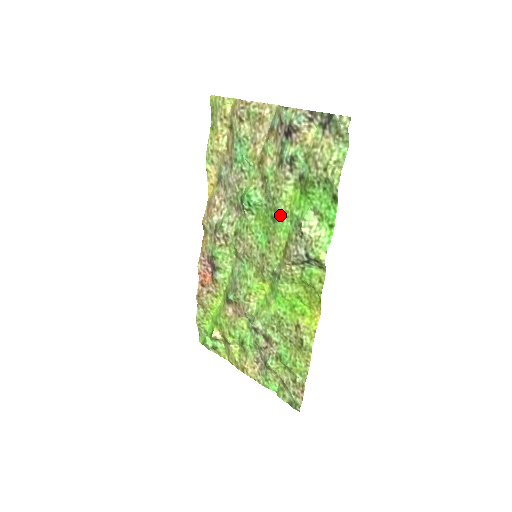
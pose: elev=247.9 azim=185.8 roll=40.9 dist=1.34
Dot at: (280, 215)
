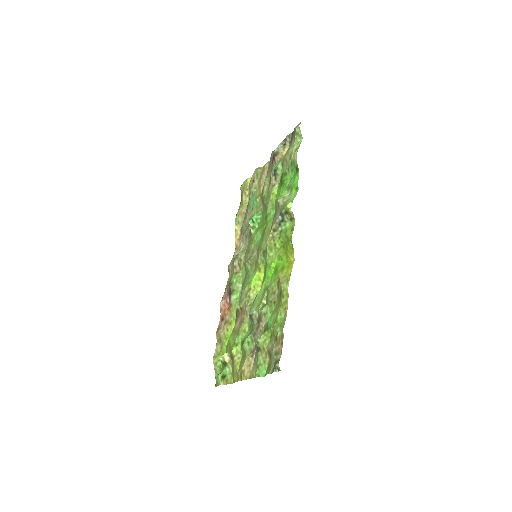
Dot at: (269, 209)
